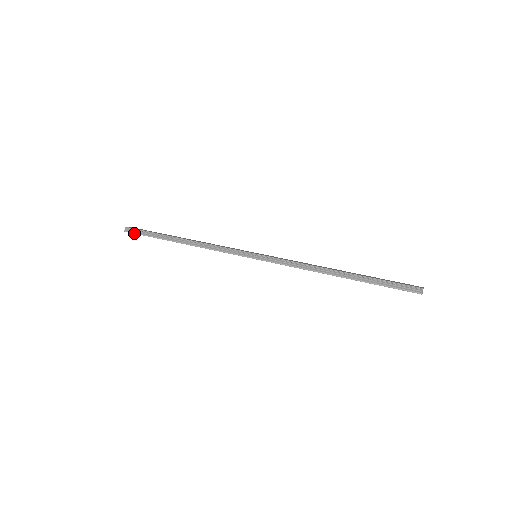
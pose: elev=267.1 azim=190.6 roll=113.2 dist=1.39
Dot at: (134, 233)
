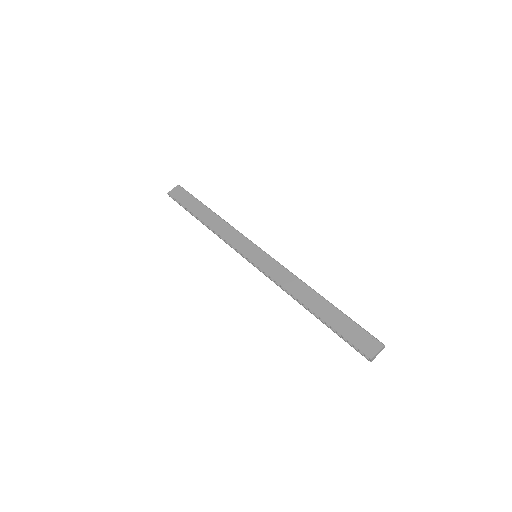
Dot at: occluded
